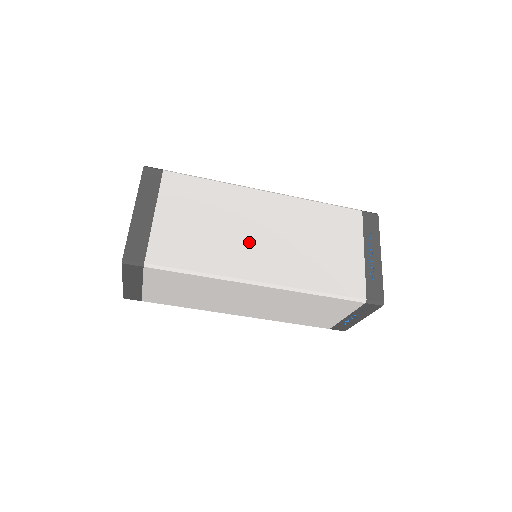
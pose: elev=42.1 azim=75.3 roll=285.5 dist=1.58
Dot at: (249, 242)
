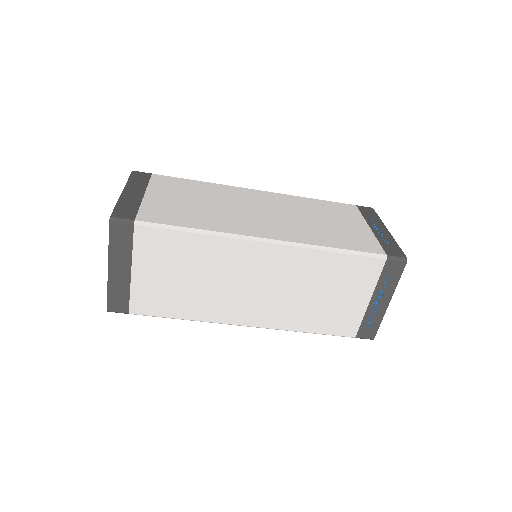
Dot at: (247, 215)
